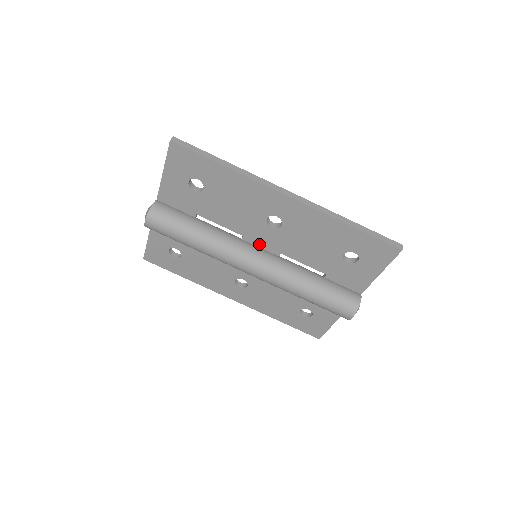
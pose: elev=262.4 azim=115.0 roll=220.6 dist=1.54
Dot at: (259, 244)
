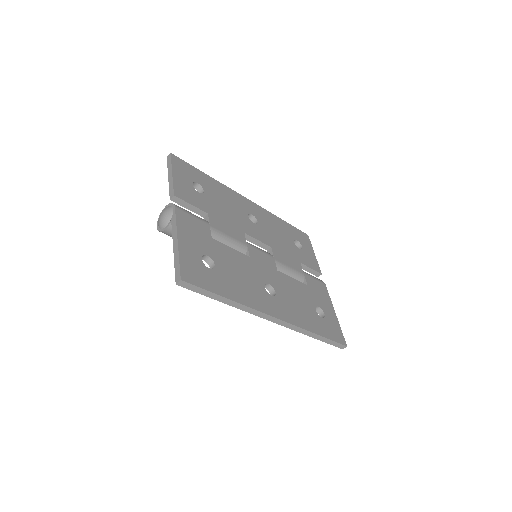
Dot at: occluded
